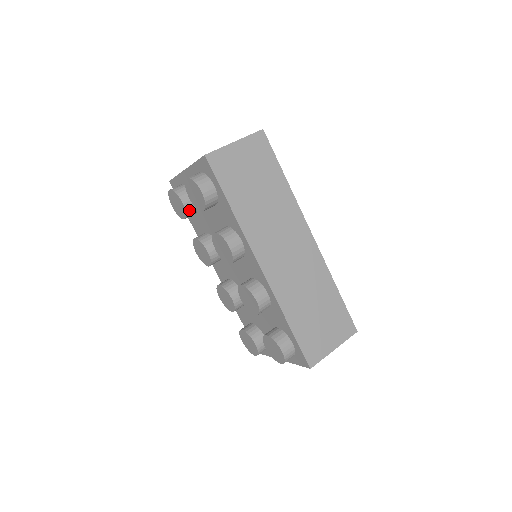
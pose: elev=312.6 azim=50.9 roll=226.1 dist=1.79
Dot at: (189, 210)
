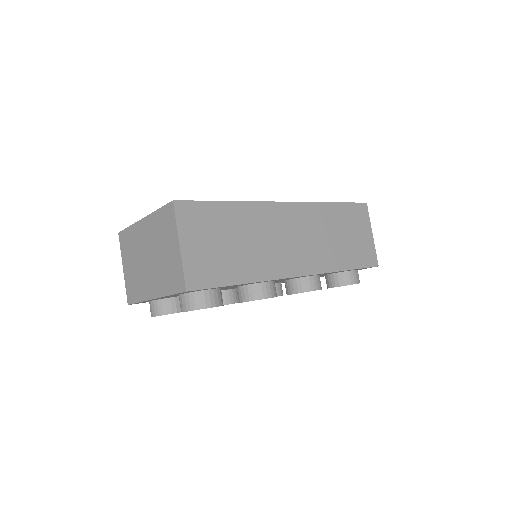
Dot at: occluded
